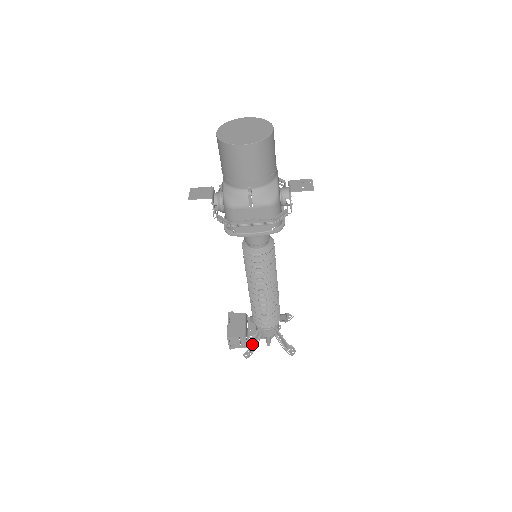
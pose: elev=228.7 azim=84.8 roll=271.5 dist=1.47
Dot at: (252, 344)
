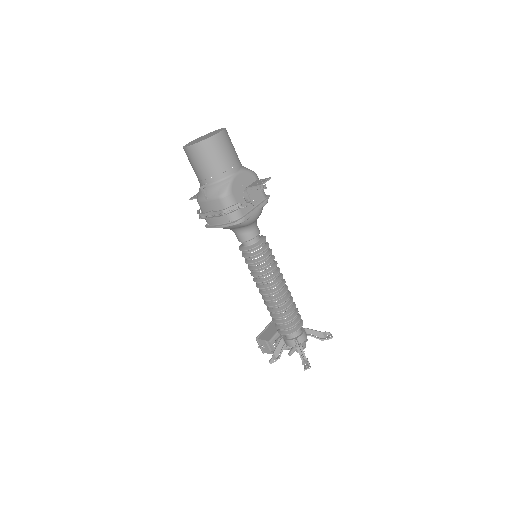
Dot at: (277, 351)
